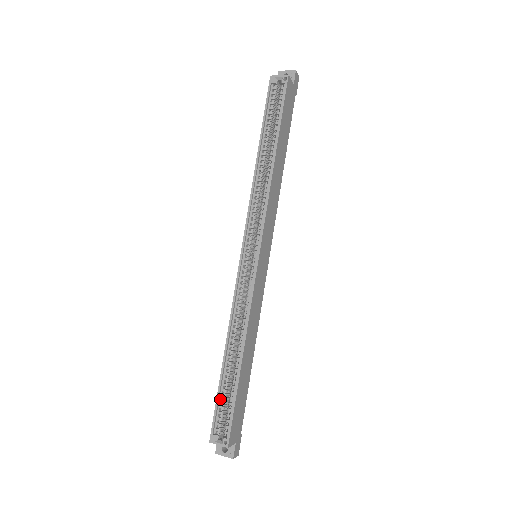
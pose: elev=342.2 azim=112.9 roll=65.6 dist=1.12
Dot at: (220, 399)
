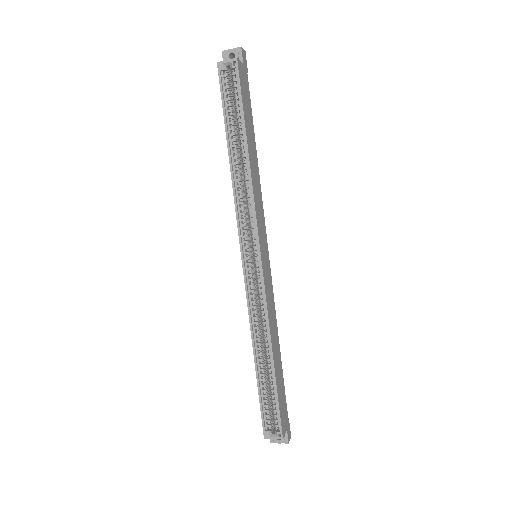
Dot at: (262, 399)
